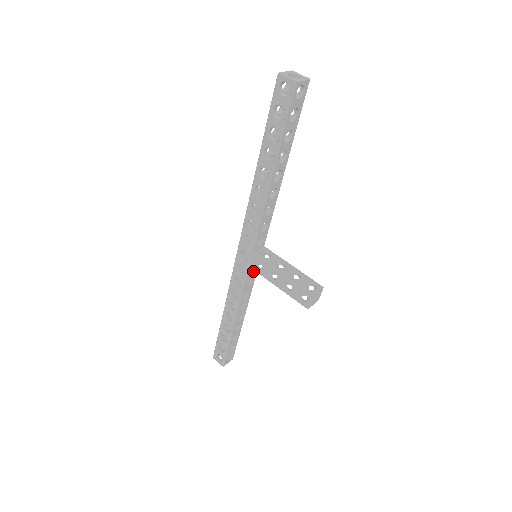
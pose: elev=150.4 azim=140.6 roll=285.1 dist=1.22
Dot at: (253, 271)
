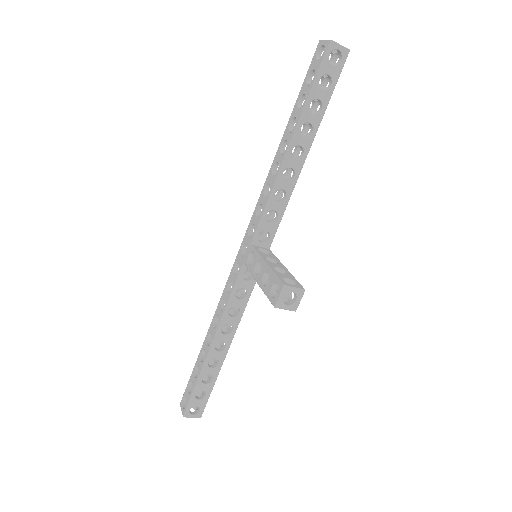
Dot at: (250, 279)
